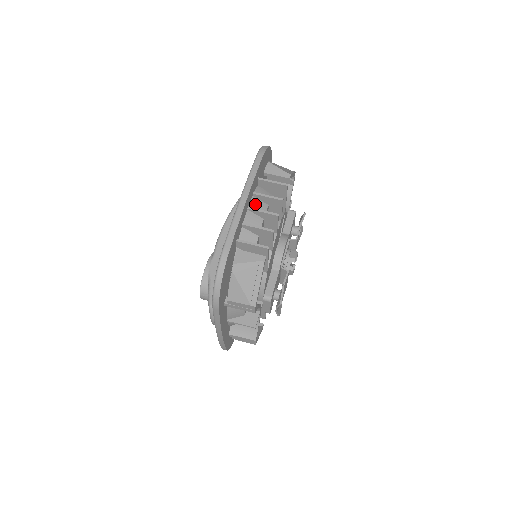
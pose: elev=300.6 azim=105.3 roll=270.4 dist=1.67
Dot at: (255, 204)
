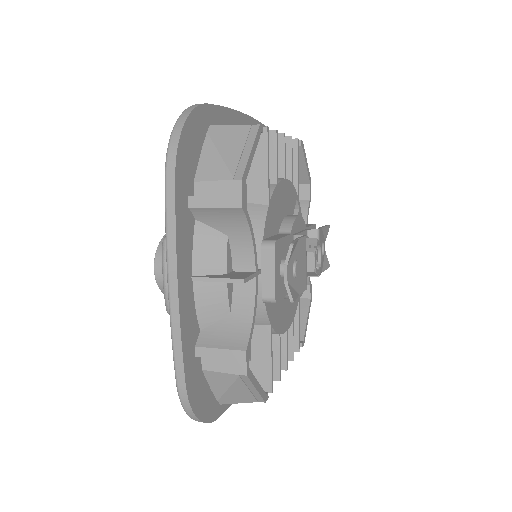
Dot at: occluded
